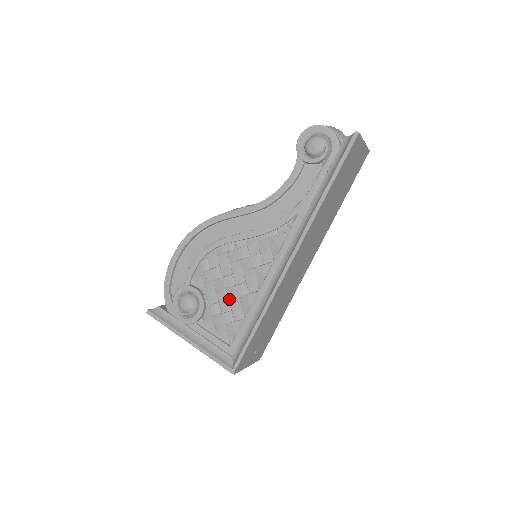
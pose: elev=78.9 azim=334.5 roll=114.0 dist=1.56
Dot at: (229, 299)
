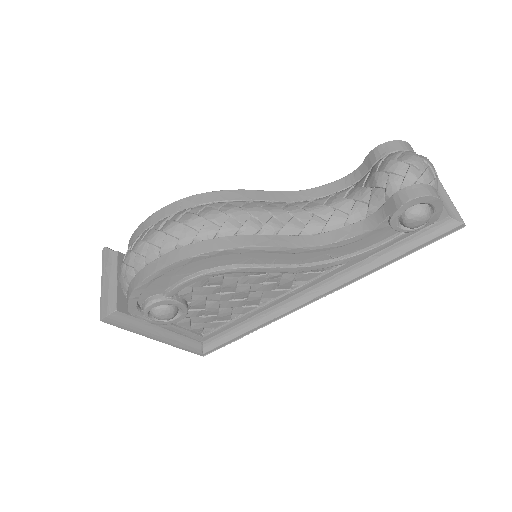
Dot at: (219, 308)
